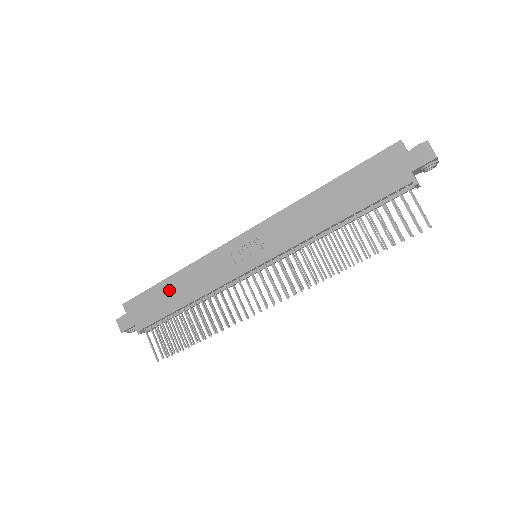
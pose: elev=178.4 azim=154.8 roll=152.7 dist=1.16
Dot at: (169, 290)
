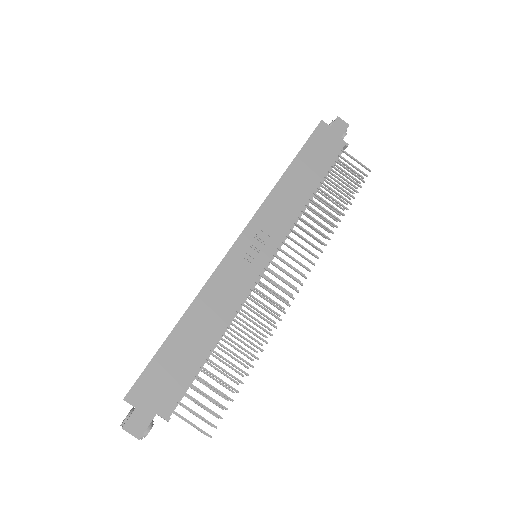
Dot at: (185, 338)
